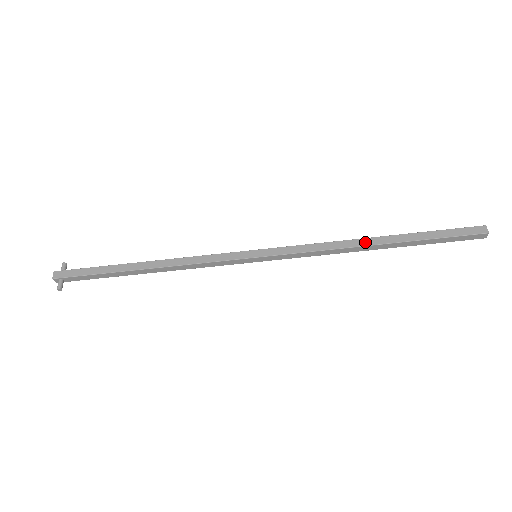
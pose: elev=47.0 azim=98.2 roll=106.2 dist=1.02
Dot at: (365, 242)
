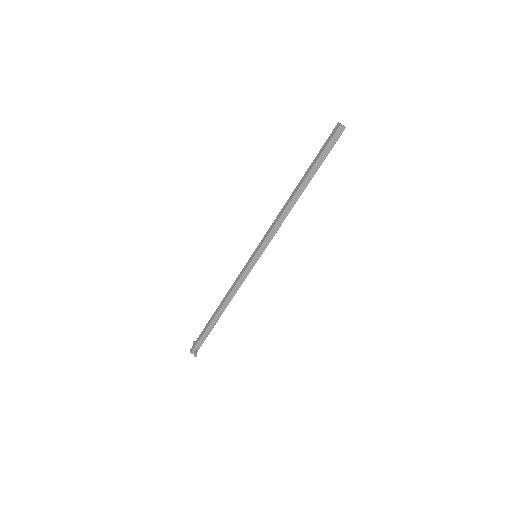
Dot at: (292, 196)
